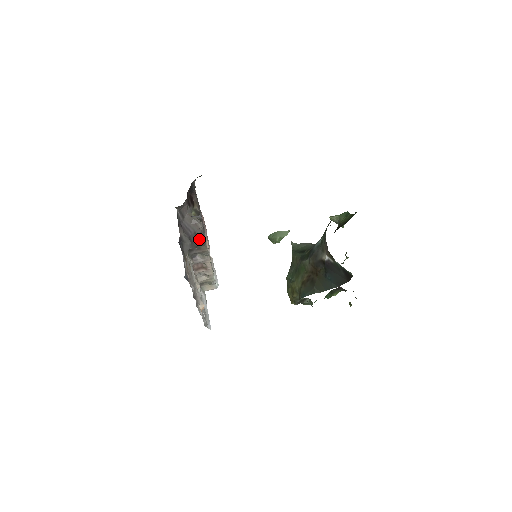
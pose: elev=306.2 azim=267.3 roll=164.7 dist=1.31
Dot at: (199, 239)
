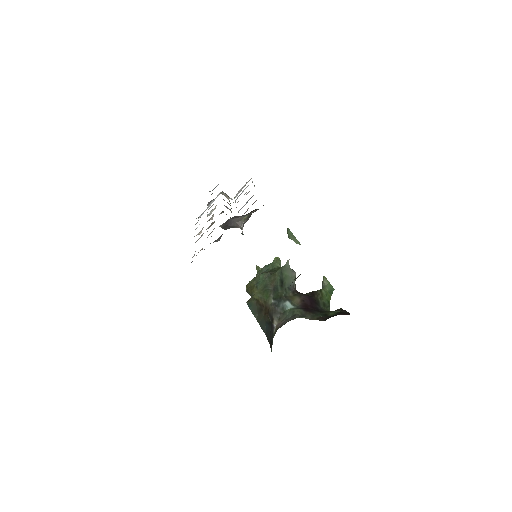
Dot at: (233, 227)
